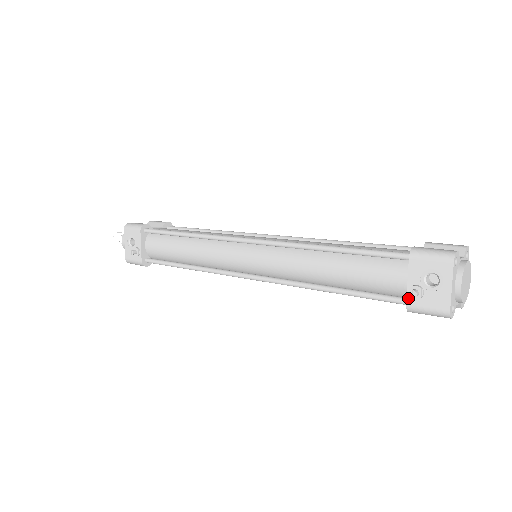
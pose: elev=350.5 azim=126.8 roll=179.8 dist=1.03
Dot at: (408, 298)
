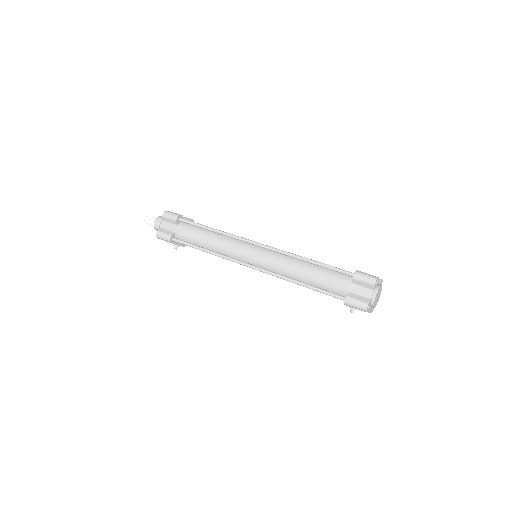
Dot at: occluded
